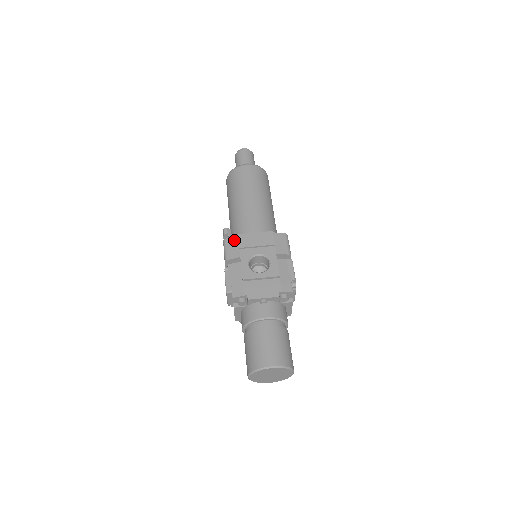
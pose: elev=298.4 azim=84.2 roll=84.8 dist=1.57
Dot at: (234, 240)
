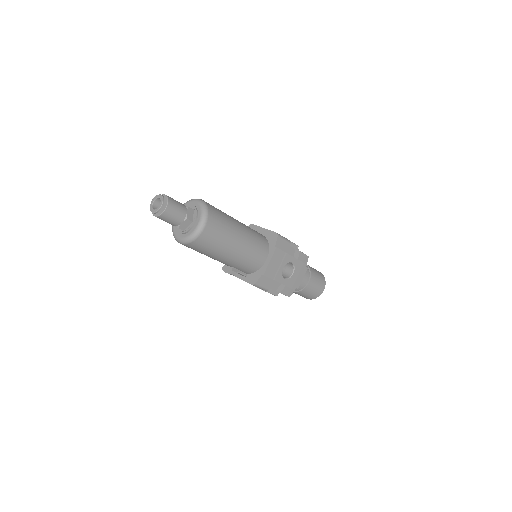
Dot at: (262, 279)
